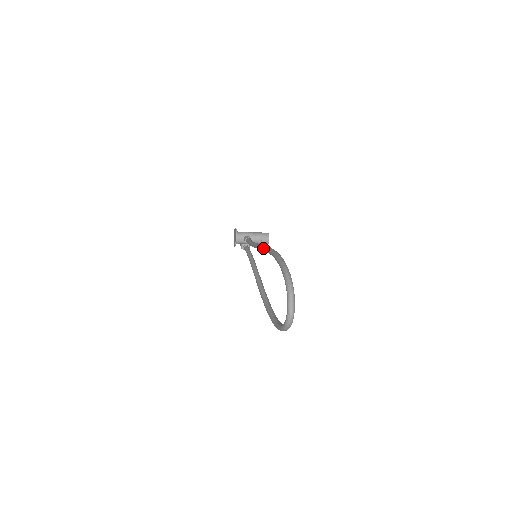
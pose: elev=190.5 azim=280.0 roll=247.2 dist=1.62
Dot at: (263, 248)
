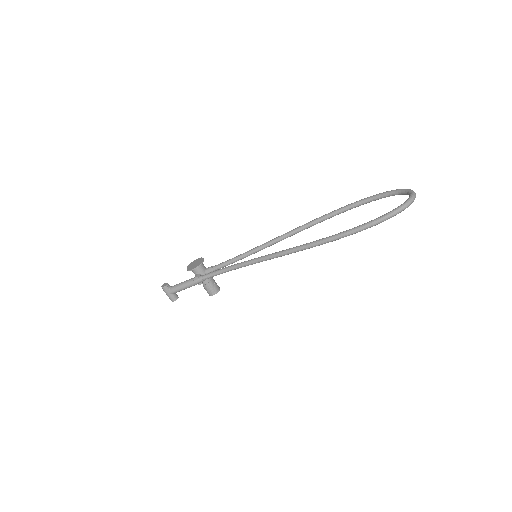
Dot at: (306, 223)
